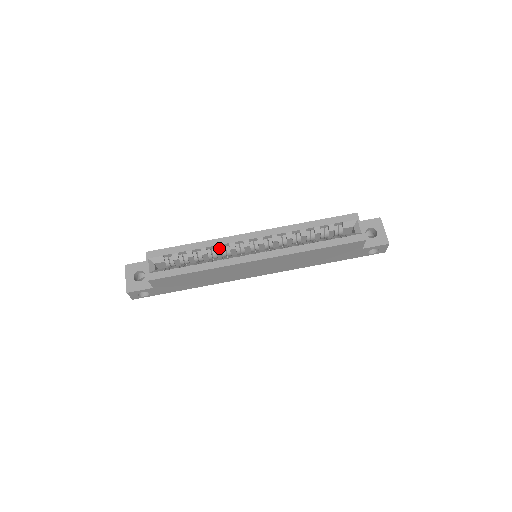
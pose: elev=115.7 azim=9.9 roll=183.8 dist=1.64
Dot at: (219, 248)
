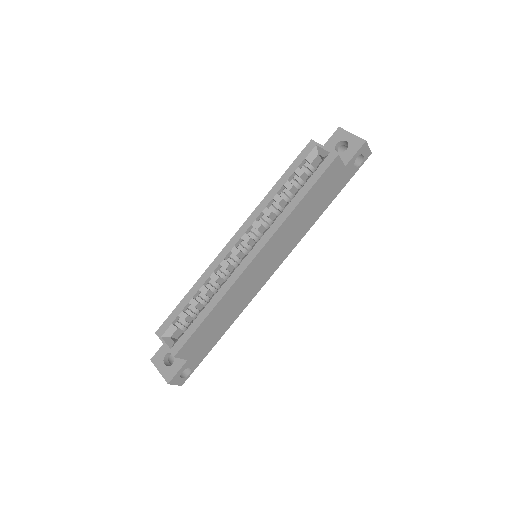
Dot at: (215, 276)
